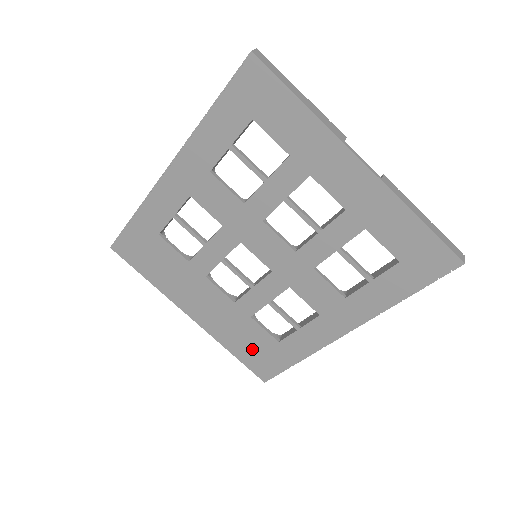
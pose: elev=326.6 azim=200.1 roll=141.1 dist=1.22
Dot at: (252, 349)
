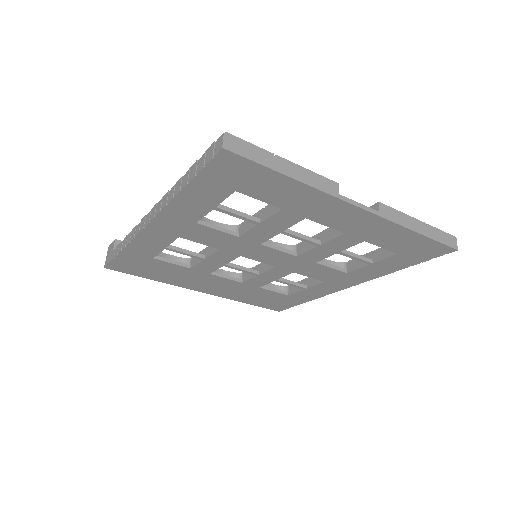
Dot at: (264, 300)
